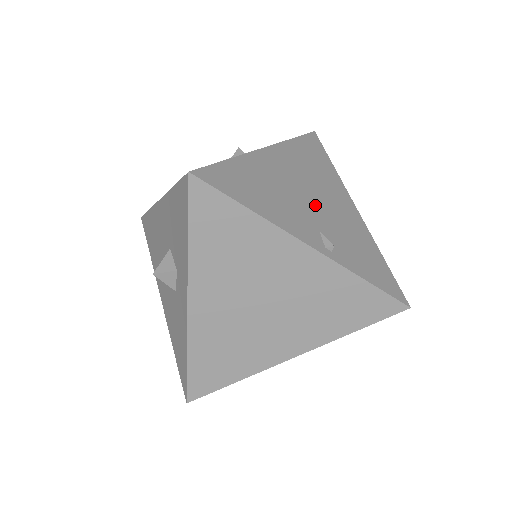
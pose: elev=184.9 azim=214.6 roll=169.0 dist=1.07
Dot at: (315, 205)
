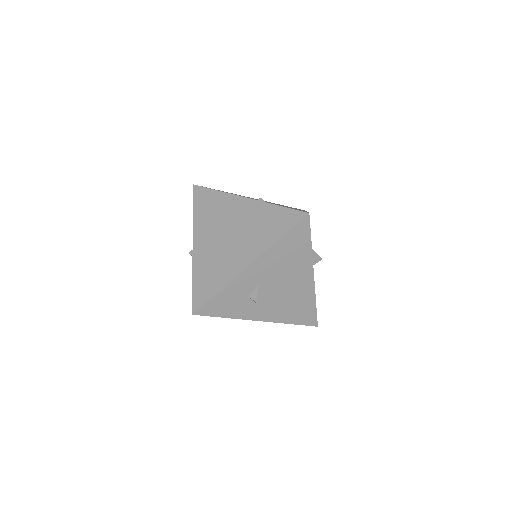
Dot at: occluded
